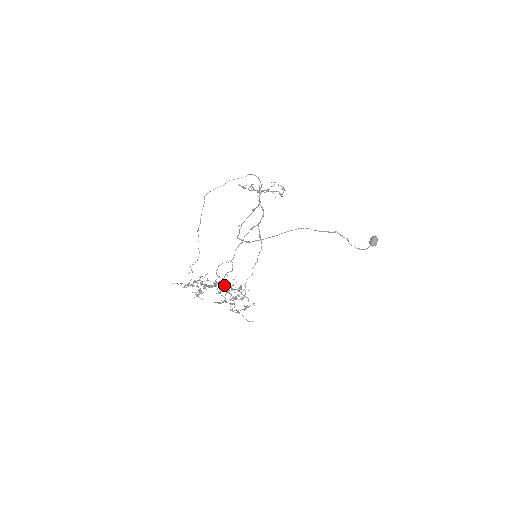
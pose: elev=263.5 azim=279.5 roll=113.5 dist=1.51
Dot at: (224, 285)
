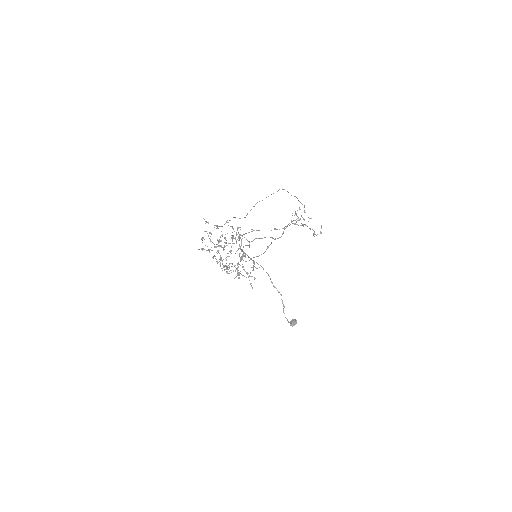
Dot at: occluded
